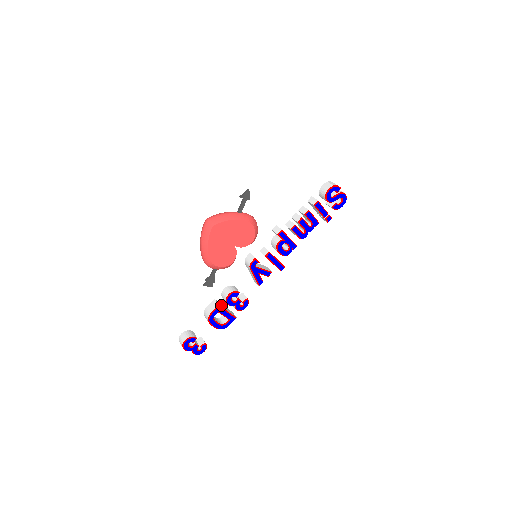
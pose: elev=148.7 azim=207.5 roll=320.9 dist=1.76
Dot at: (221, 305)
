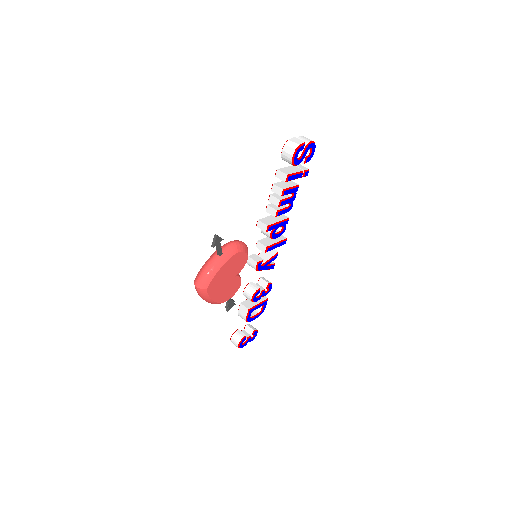
Dot at: (249, 303)
